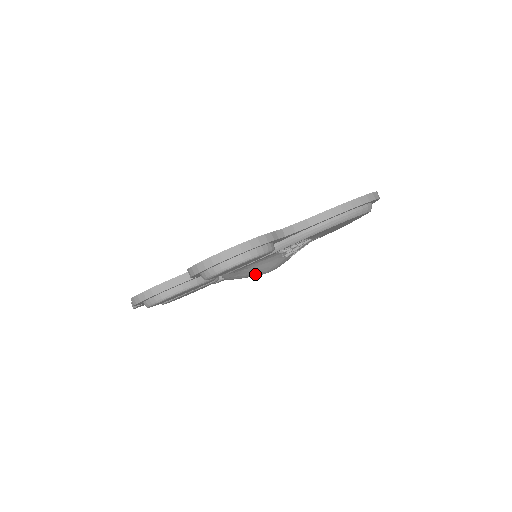
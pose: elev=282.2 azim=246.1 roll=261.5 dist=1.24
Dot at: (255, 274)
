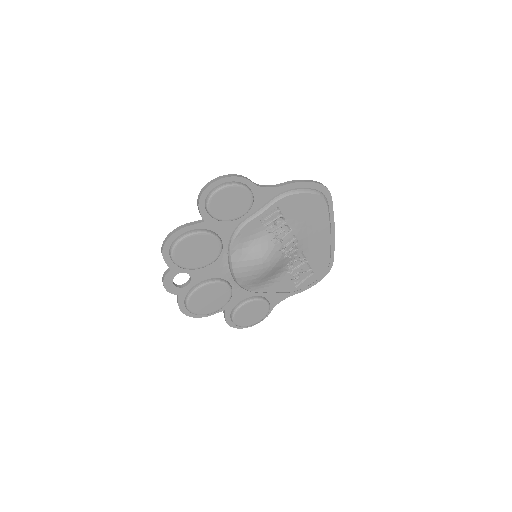
Dot at: (253, 260)
